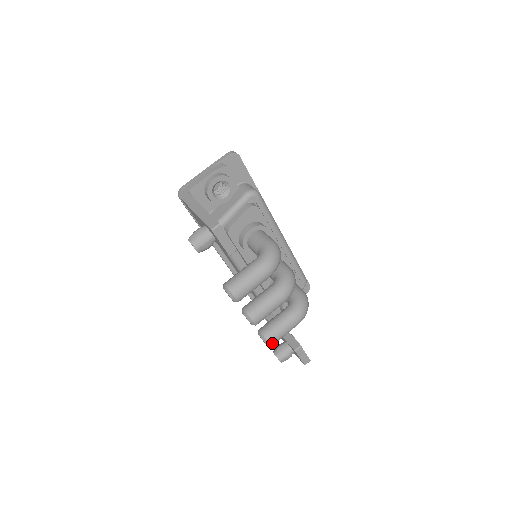
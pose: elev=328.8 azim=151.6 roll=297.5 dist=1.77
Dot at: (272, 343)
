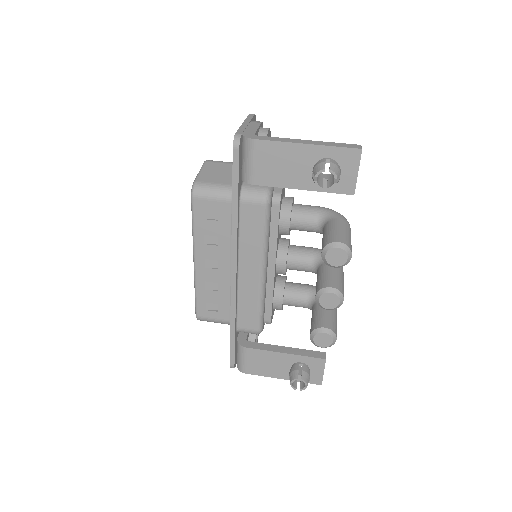
Dot at: (336, 338)
